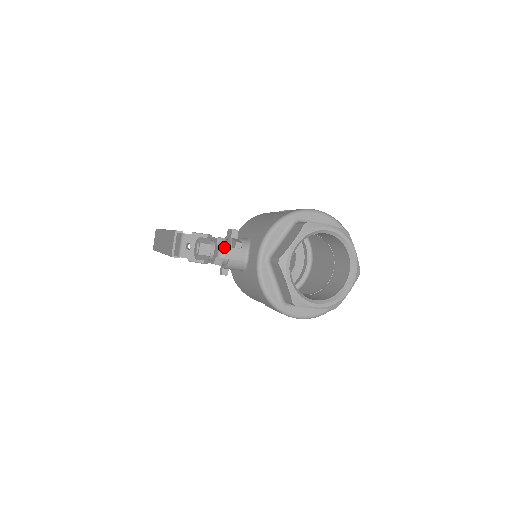
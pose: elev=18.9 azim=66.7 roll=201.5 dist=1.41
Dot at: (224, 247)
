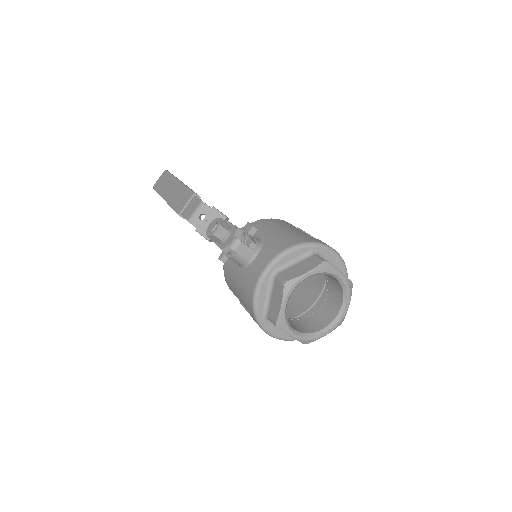
Dot at: (240, 241)
